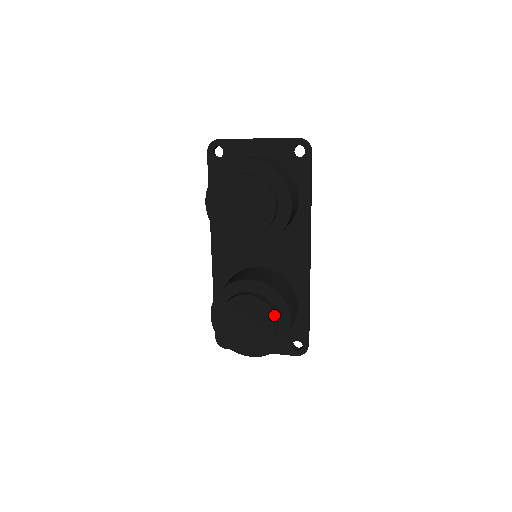
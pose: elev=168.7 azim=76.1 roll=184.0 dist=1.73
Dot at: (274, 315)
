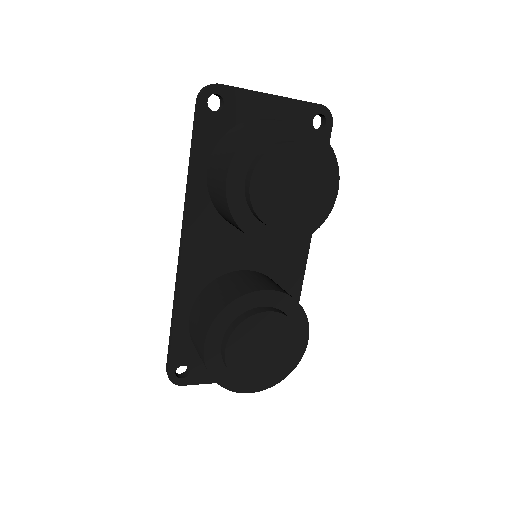
Dot at: (298, 335)
